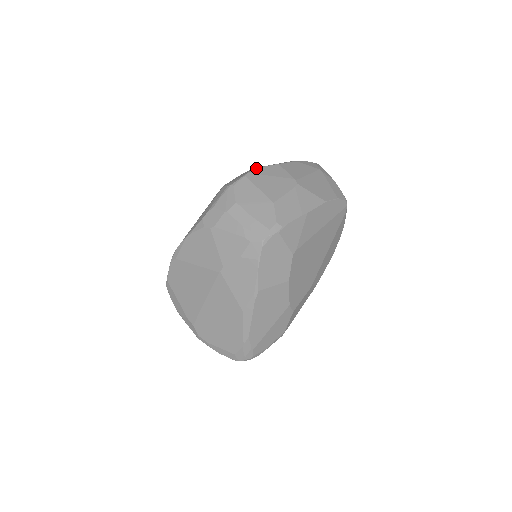
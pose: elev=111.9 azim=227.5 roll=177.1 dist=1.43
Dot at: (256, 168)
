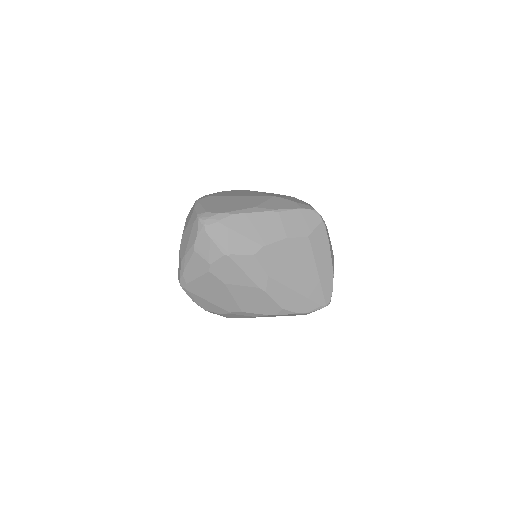
Dot at: occluded
